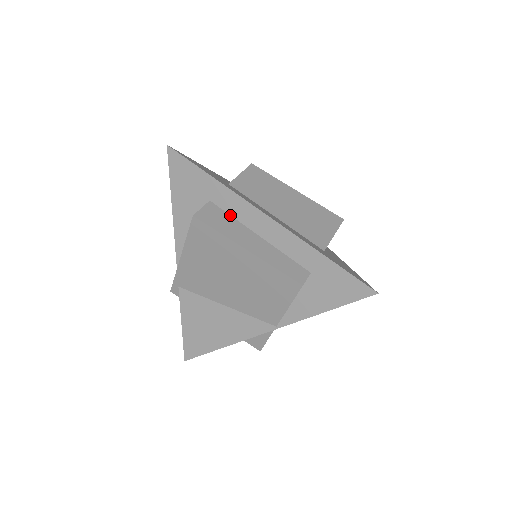
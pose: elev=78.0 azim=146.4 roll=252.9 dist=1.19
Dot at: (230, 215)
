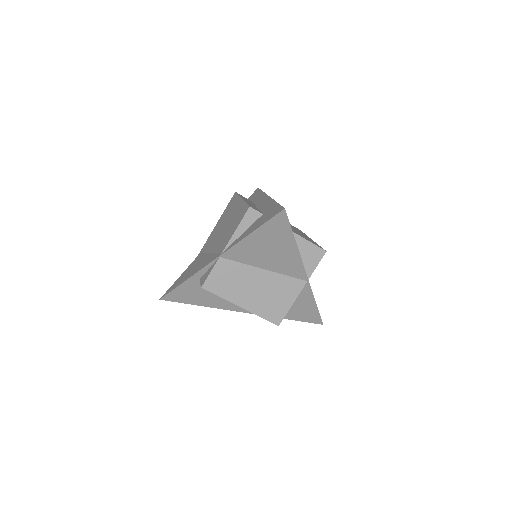
Dot at: (254, 204)
